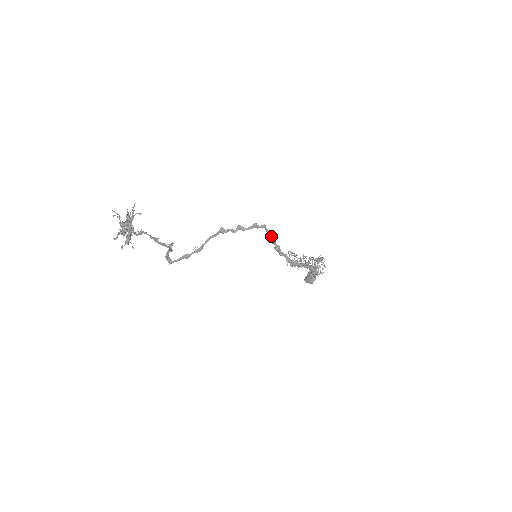
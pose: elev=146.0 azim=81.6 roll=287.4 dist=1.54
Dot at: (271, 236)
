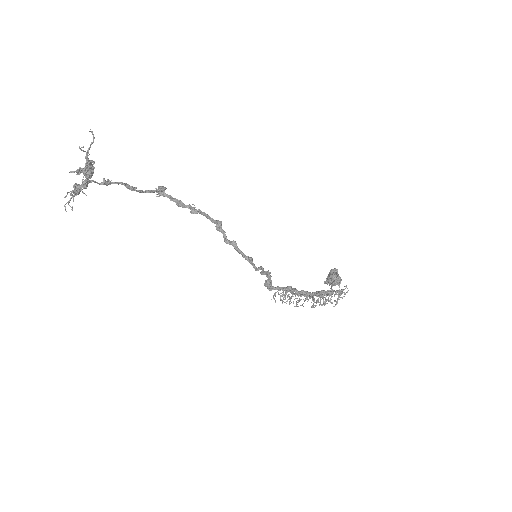
Dot at: (268, 273)
